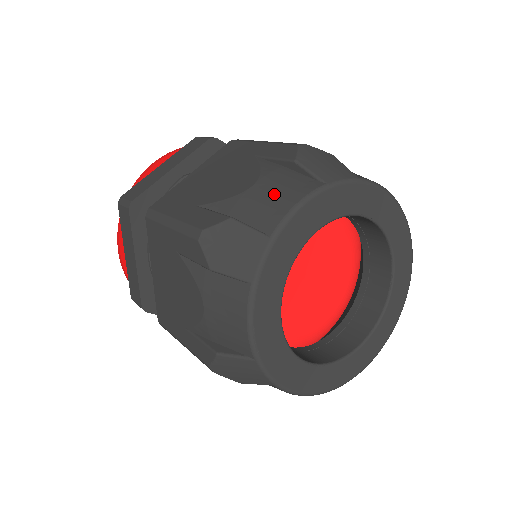
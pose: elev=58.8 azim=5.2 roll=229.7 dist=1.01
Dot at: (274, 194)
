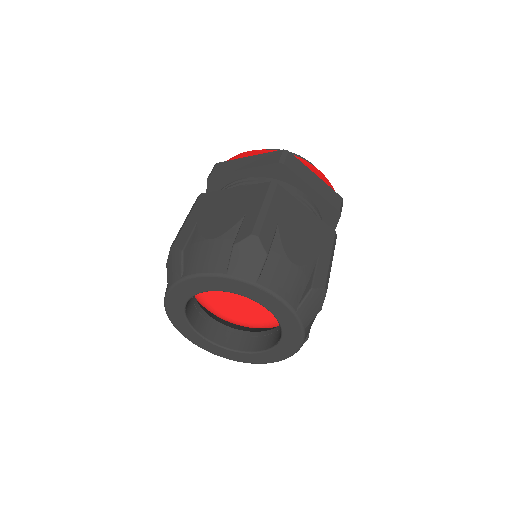
Dot at: (206, 256)
